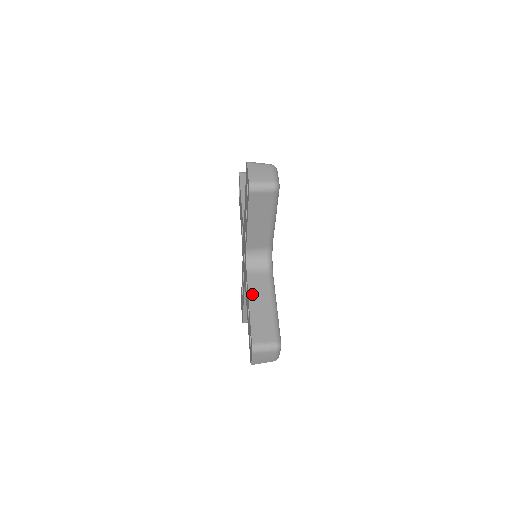
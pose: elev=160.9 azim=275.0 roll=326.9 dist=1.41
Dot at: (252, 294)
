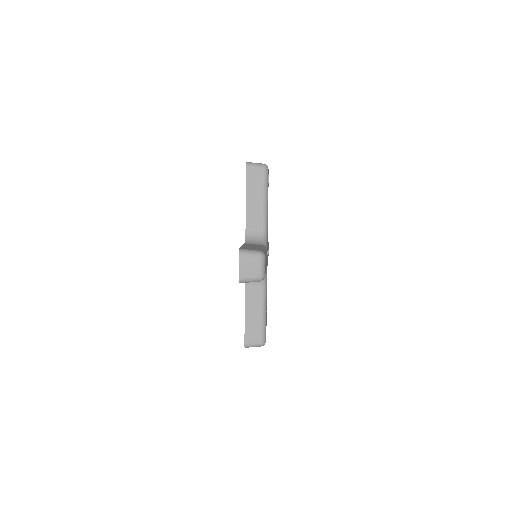
Dot at: (246, 245)
